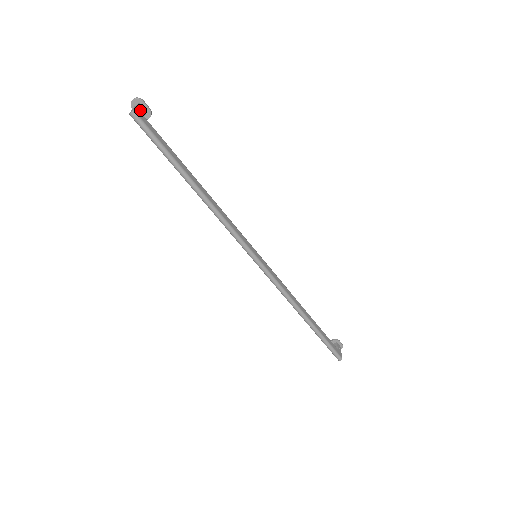
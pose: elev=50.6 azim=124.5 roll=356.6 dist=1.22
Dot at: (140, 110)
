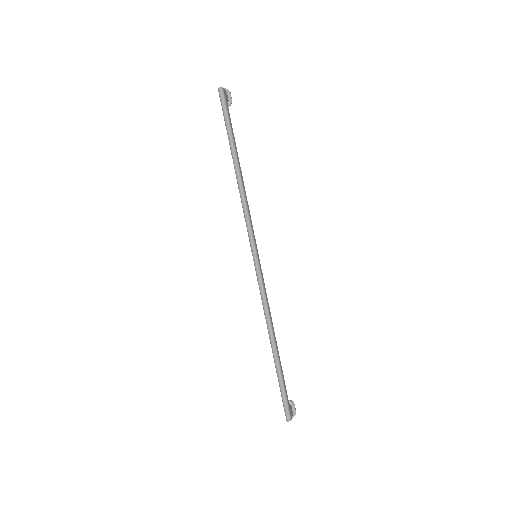
Dot at: (226, 94)
